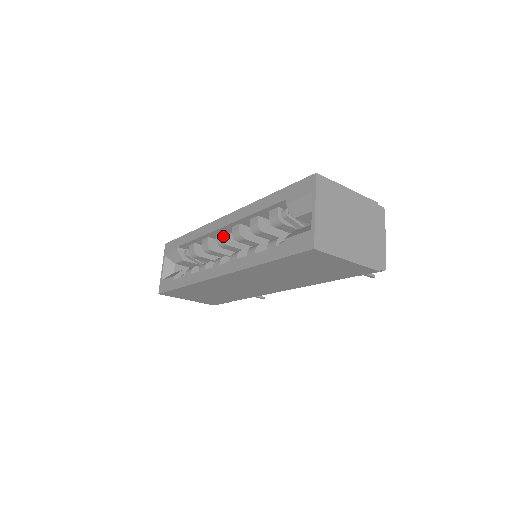
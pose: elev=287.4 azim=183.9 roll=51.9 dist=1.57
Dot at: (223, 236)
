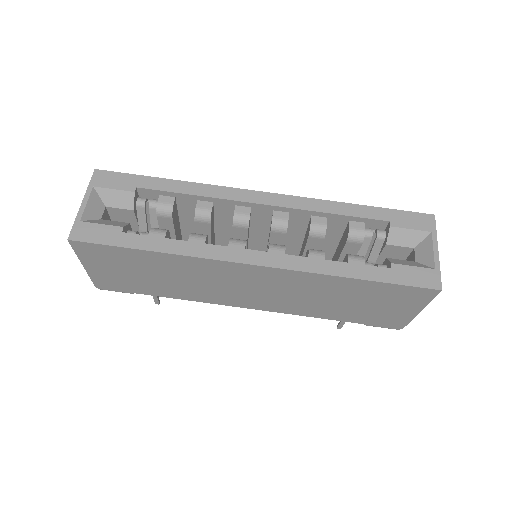
Dot at: occluded
